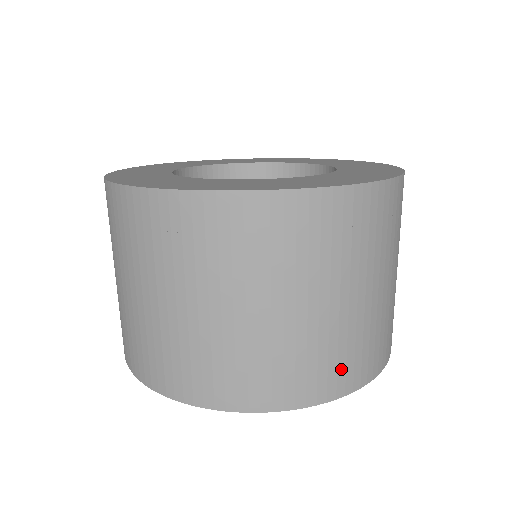
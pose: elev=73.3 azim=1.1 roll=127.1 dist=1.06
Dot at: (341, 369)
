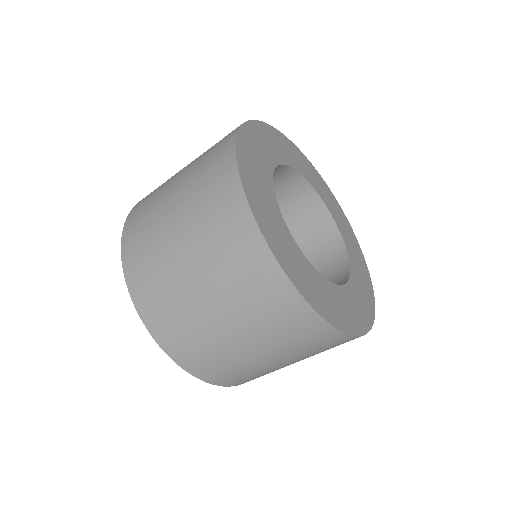
Dot at: occluded
